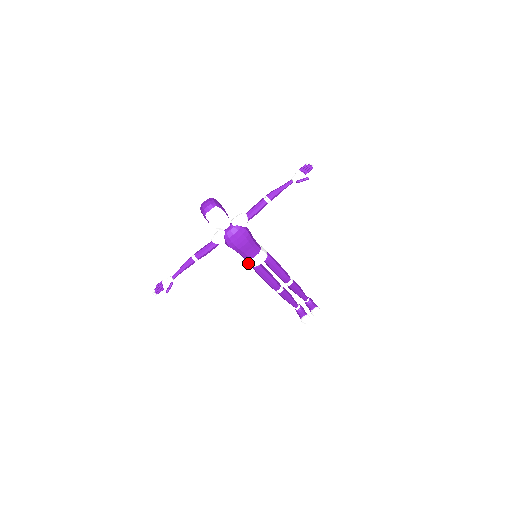
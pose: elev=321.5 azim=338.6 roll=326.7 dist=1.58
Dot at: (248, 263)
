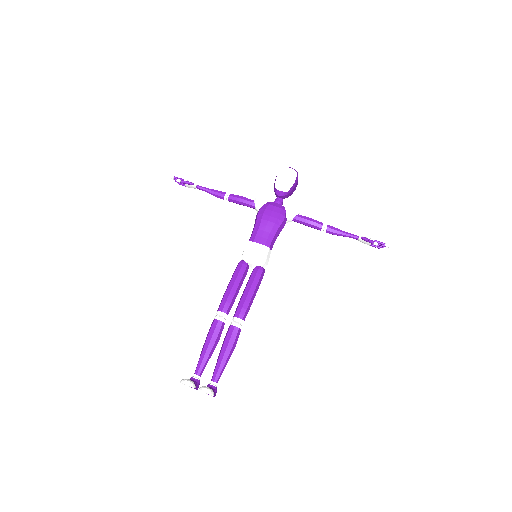
Dot at: (245, 249)
